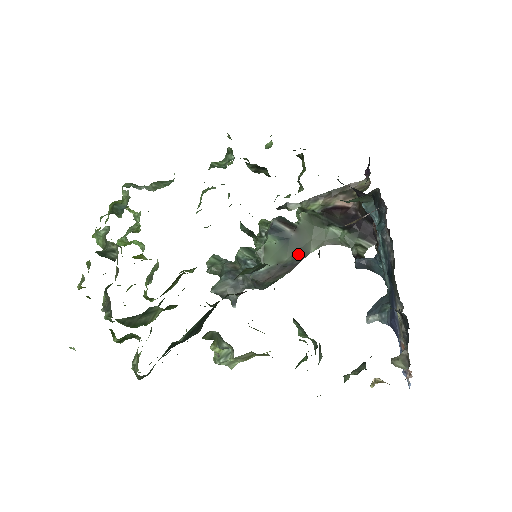
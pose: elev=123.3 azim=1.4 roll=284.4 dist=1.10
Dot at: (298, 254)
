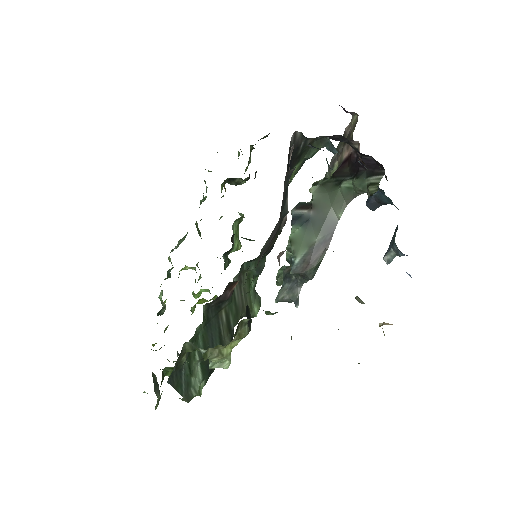
Dot at: (326, 228)
